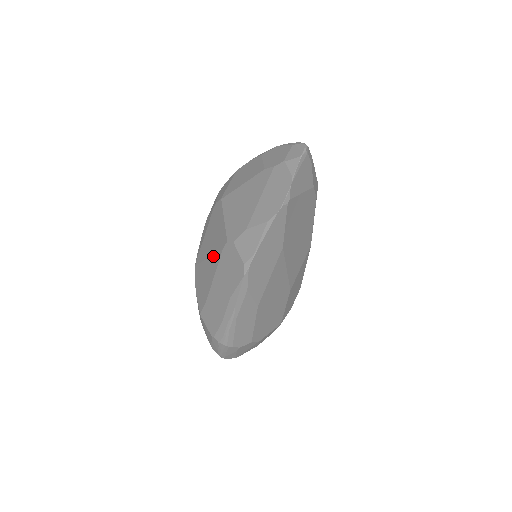
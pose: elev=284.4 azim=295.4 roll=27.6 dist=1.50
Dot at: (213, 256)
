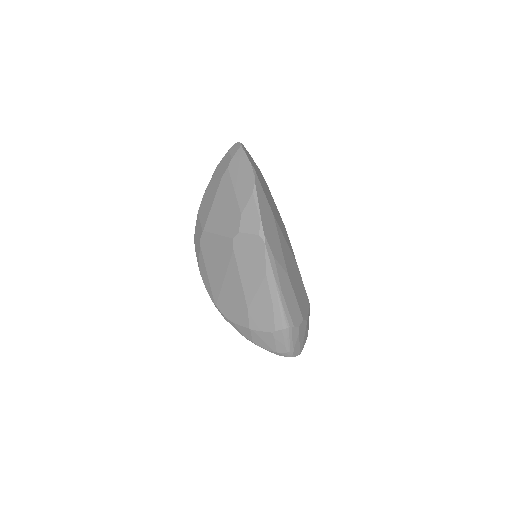
Dot at: (228, 268)
